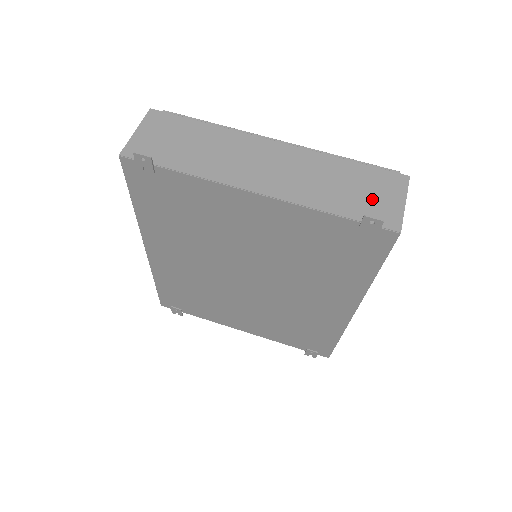
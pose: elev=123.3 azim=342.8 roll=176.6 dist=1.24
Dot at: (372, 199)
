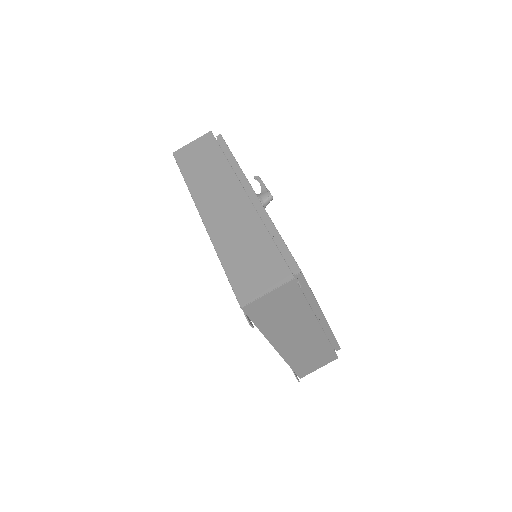
Dot at: (312, 364)
